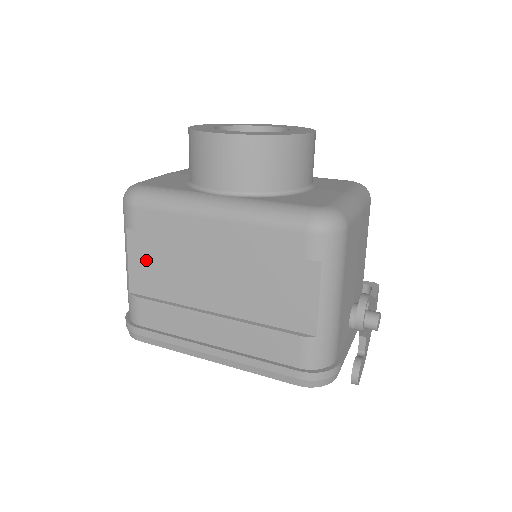
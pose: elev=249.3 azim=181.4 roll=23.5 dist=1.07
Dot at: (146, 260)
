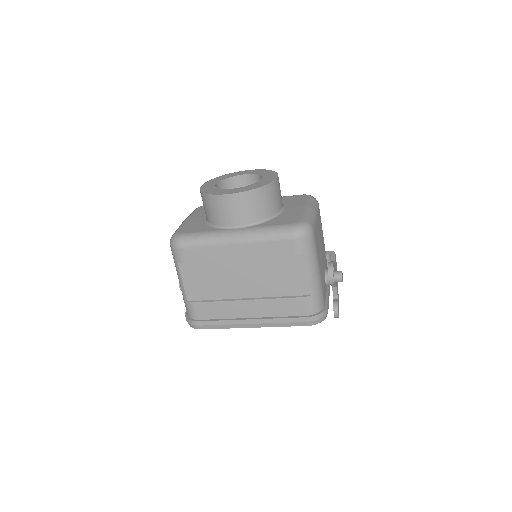
Dot at: (195, 278)
